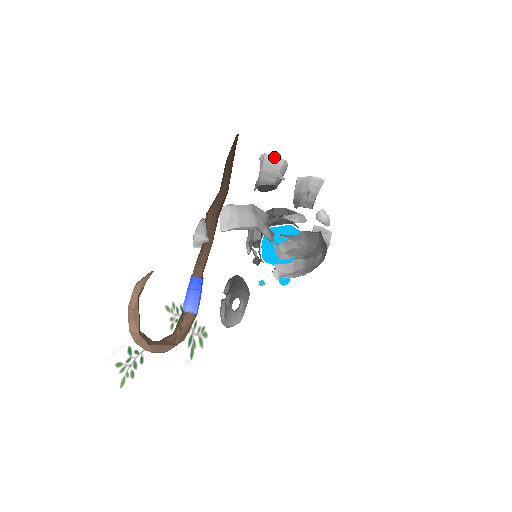
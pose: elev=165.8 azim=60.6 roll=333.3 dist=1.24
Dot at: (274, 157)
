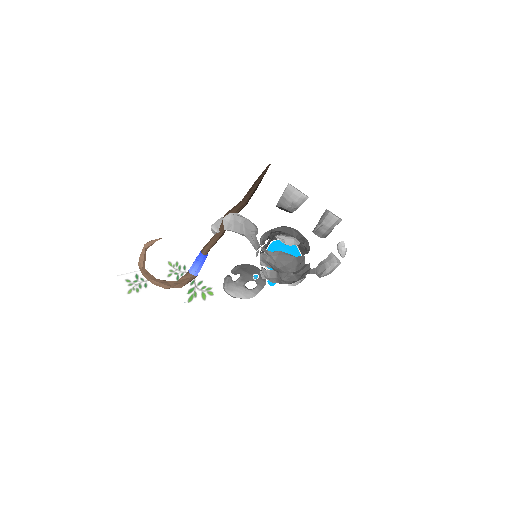
Dot at: (293, 188)
